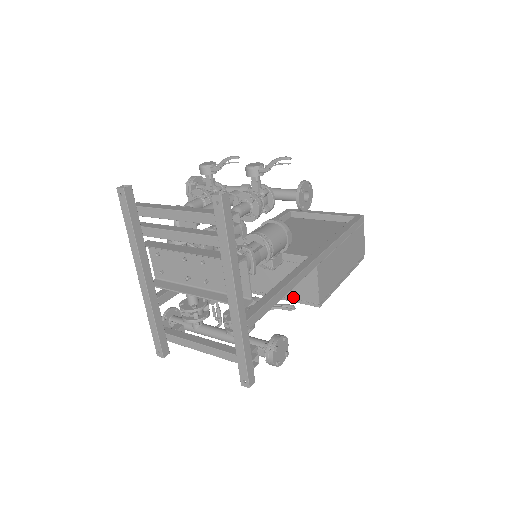
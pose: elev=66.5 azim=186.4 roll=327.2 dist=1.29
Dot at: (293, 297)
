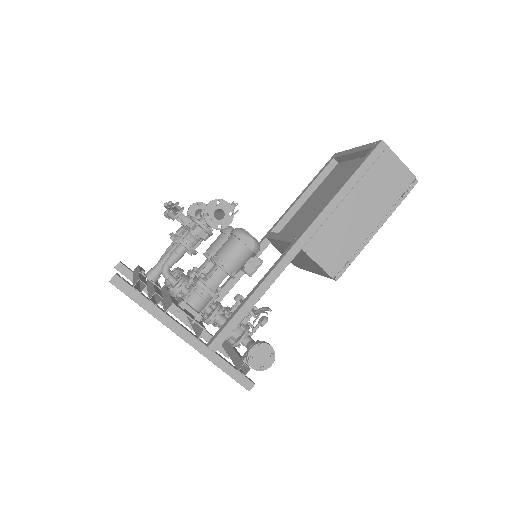
Dot at: (319, 273)
